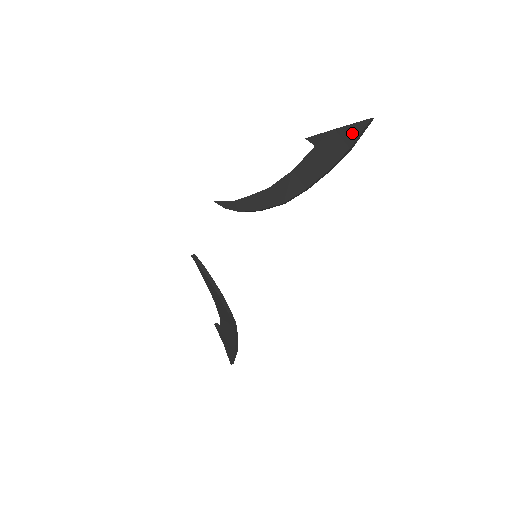
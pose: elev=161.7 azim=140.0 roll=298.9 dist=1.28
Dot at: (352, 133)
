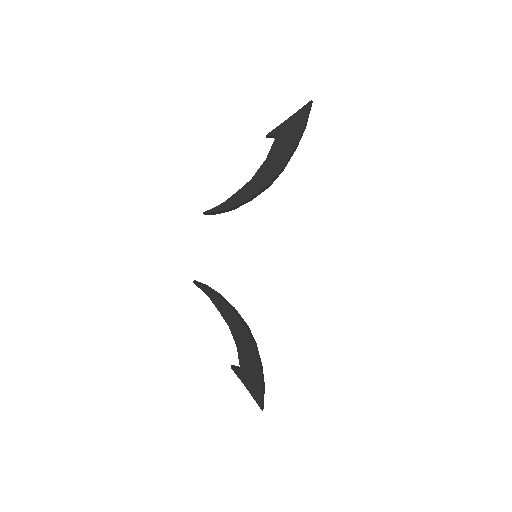
Dot at: (301, 116)
